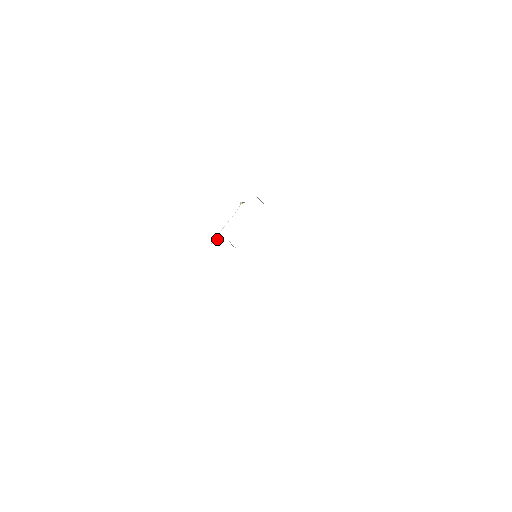
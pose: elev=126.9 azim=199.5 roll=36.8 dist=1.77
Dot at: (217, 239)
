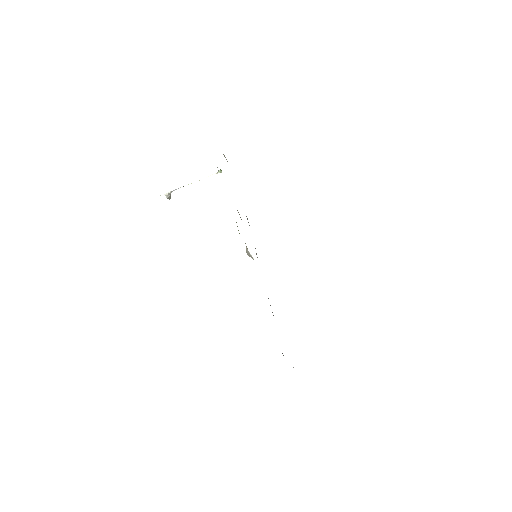
Dot at: (169, 194)
